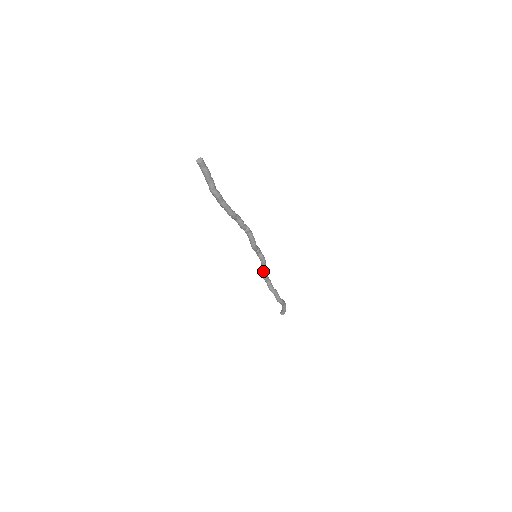
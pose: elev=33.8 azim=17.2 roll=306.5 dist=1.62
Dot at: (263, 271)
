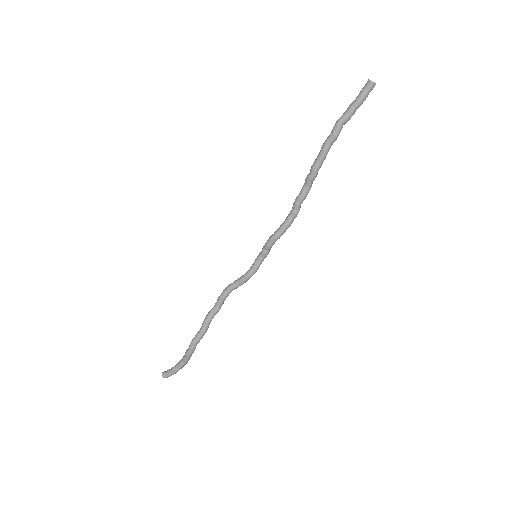
Dot at: (234, 285)
